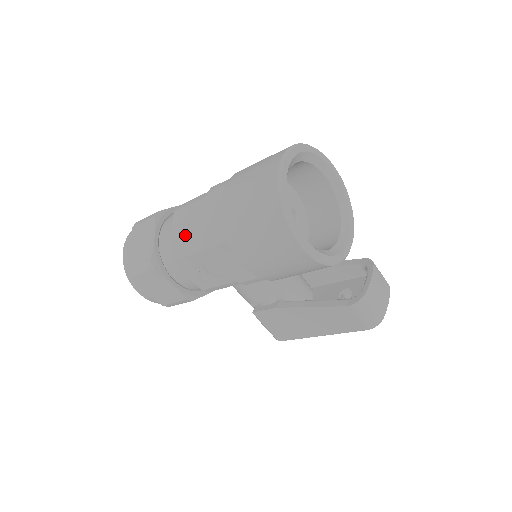
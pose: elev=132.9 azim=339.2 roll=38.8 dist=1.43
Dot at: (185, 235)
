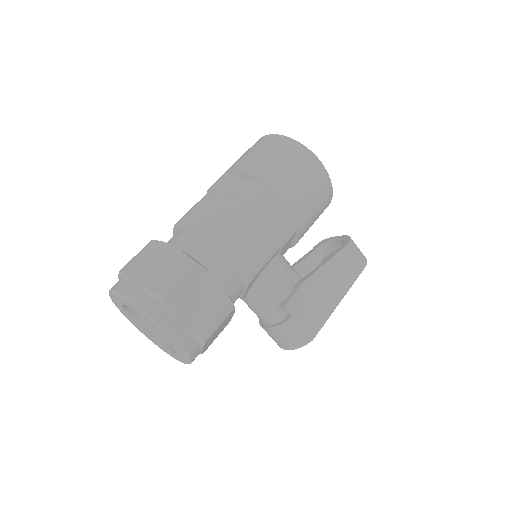
Dot at: (214, 218)
